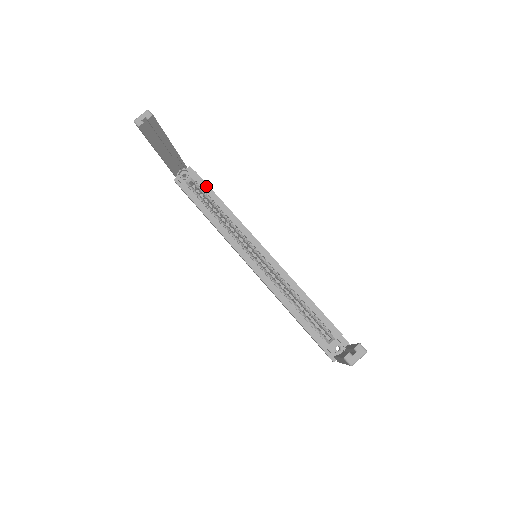
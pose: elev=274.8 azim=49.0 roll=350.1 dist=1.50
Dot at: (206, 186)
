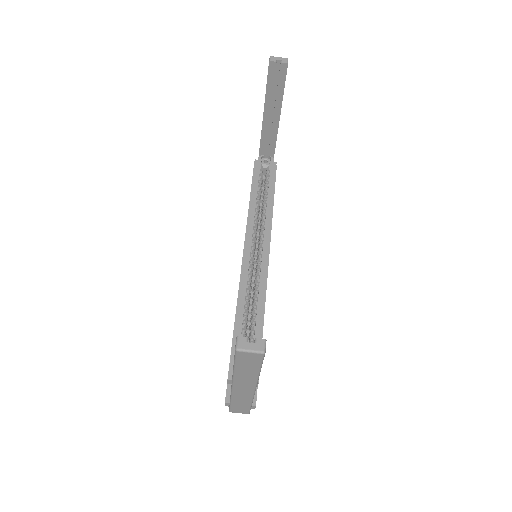
Dot at: (274, 179)
